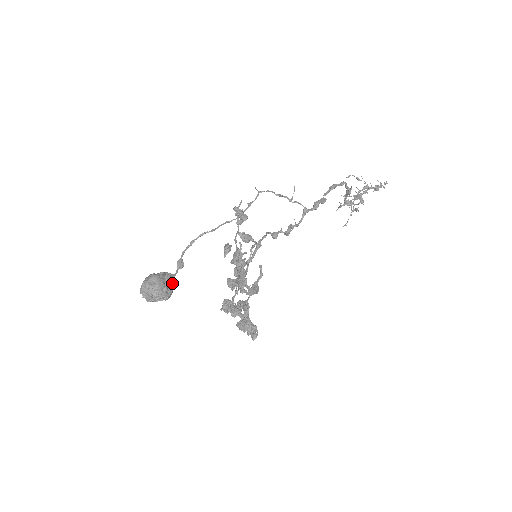
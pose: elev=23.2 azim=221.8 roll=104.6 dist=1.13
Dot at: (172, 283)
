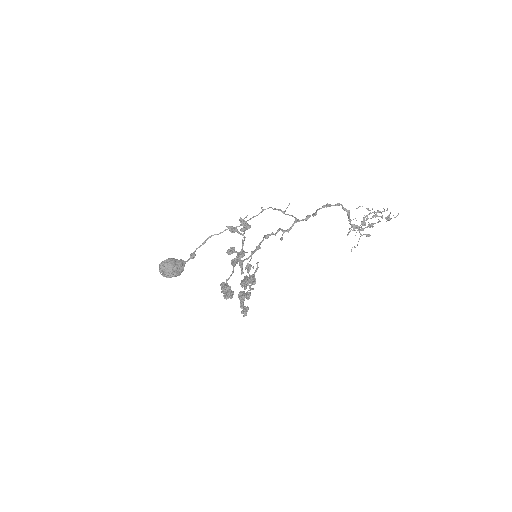
Dot at: (182, 266)
